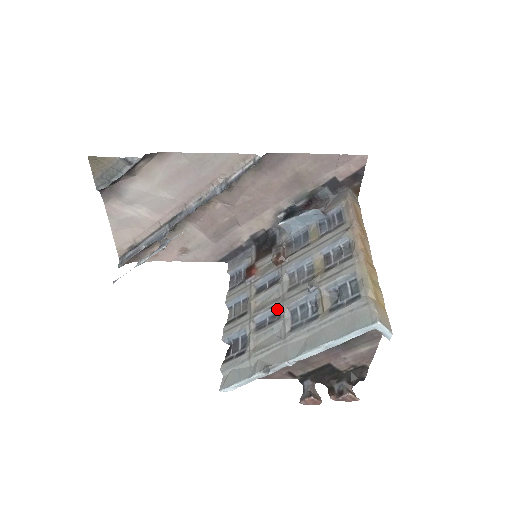
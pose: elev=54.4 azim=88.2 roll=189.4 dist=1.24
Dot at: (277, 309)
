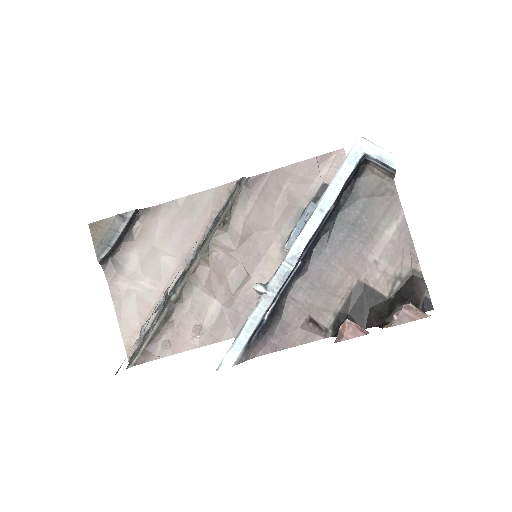
Dot at: occluded
